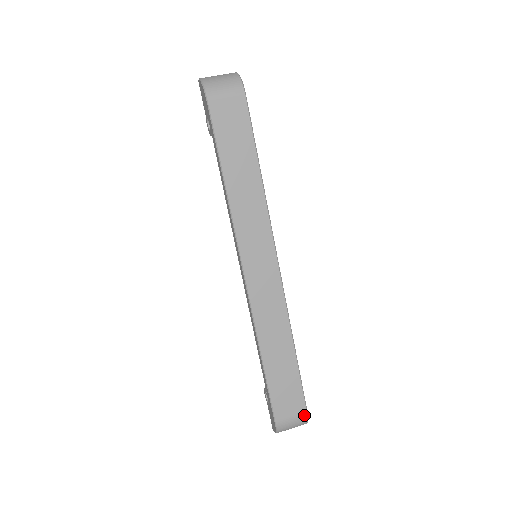
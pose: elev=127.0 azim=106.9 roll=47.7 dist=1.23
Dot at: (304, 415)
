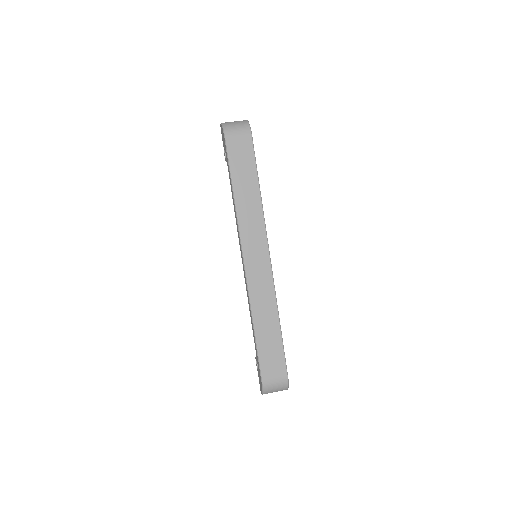
Dot at: (285, 379)
